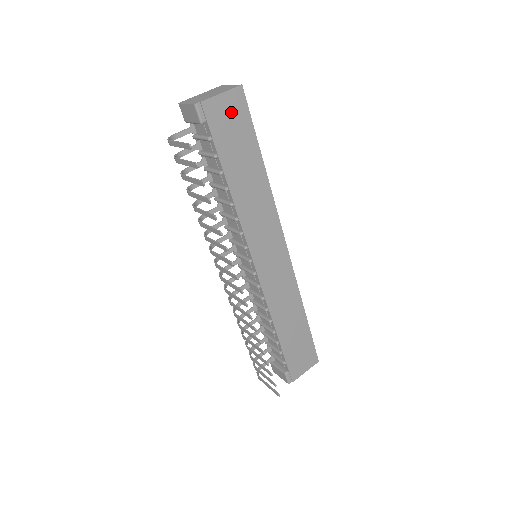
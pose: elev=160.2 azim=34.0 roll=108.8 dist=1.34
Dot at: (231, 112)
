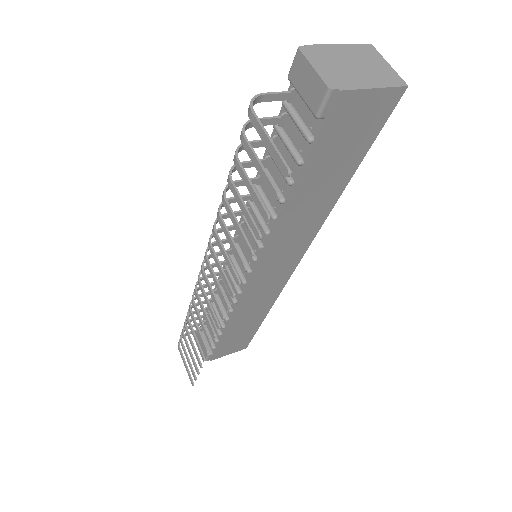
Dot at: (364, 117)
